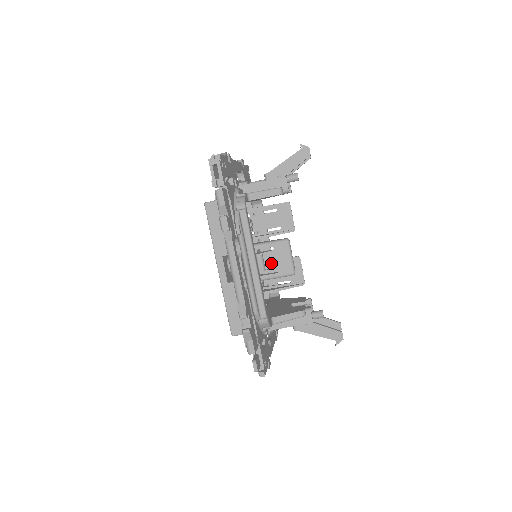
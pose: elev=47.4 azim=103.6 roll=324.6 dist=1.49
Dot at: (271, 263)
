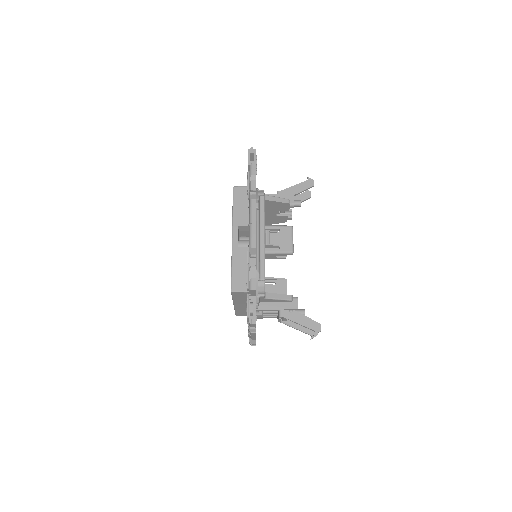
Dot at: (276, 241)
